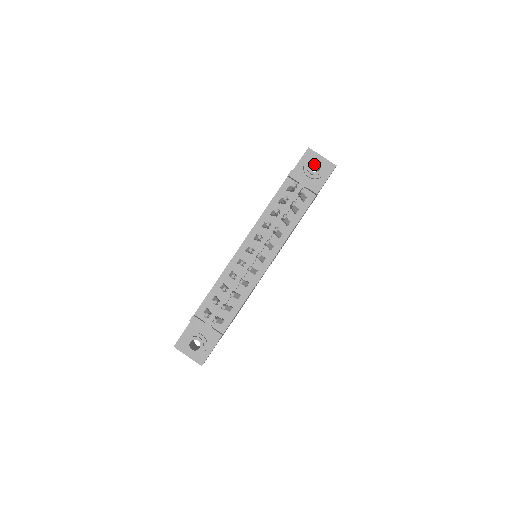
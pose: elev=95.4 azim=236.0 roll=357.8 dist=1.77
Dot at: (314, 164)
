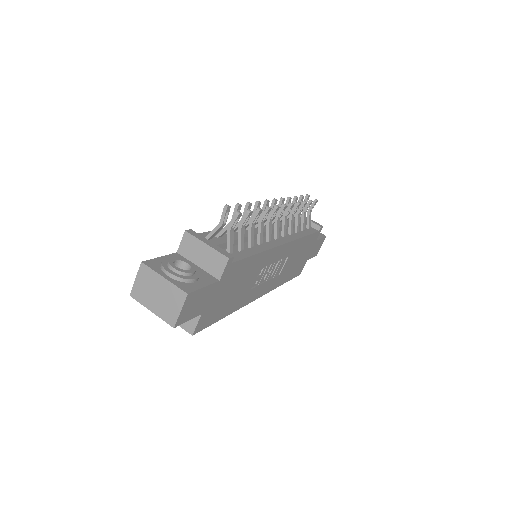
Dot at: occluded
